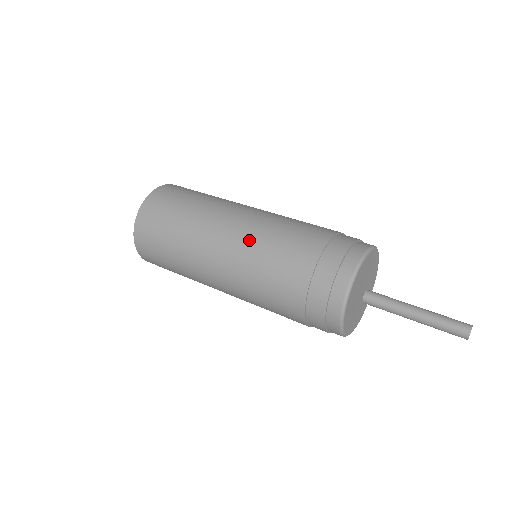
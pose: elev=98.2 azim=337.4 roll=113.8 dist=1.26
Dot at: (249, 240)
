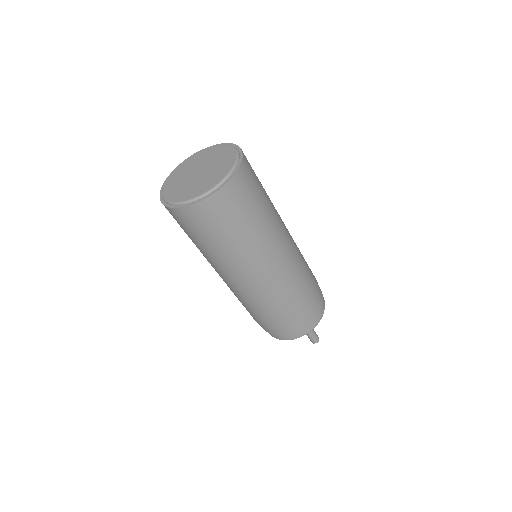
Dot at: (273, 287)
